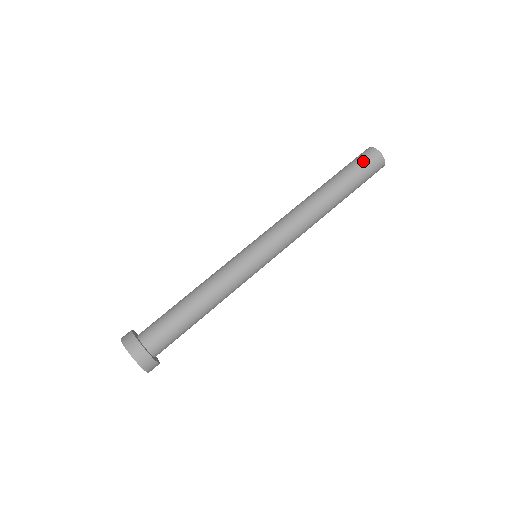
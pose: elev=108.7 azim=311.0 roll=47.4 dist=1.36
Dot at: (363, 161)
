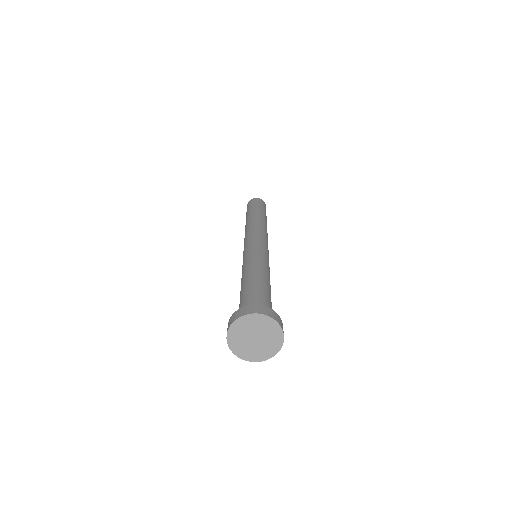
Dot at: (257, 202)
